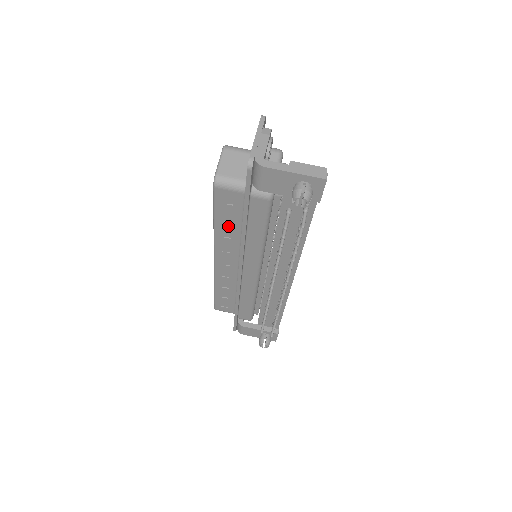
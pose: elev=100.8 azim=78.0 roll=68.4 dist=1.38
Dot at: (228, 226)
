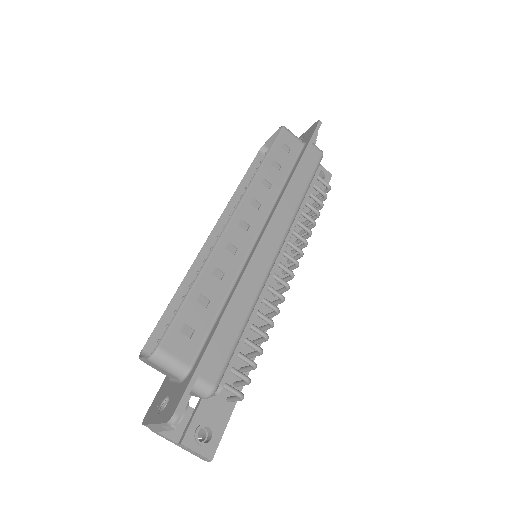
Dot at: occluded
